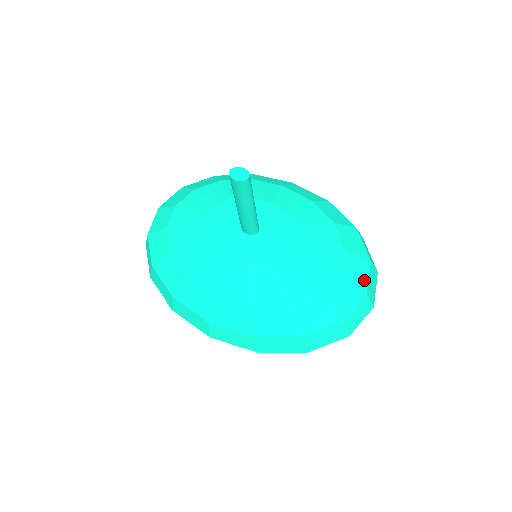
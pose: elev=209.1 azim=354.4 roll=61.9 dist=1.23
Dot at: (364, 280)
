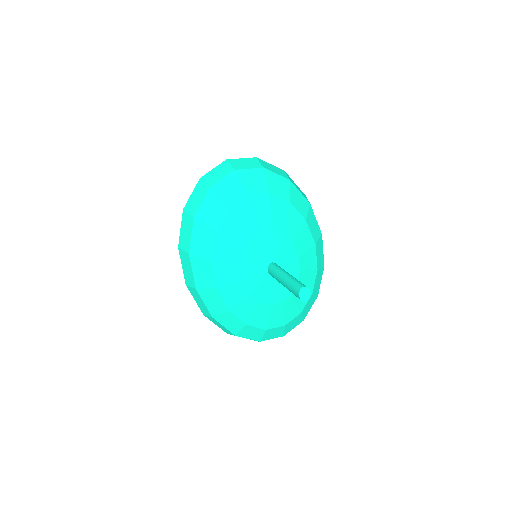
Dot at: (290, 329)
